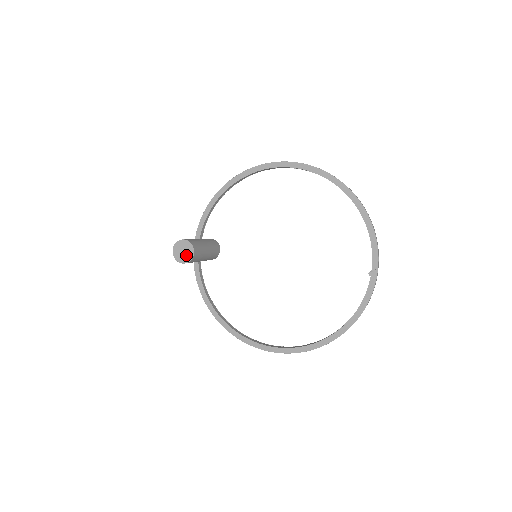
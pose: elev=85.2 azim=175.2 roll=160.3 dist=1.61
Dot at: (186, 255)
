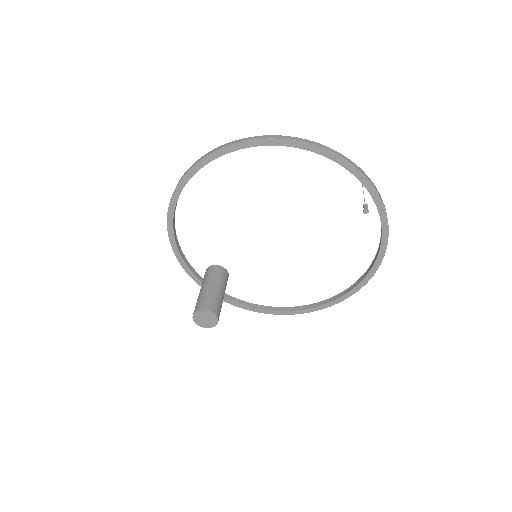
Dot at: (210, 320)
